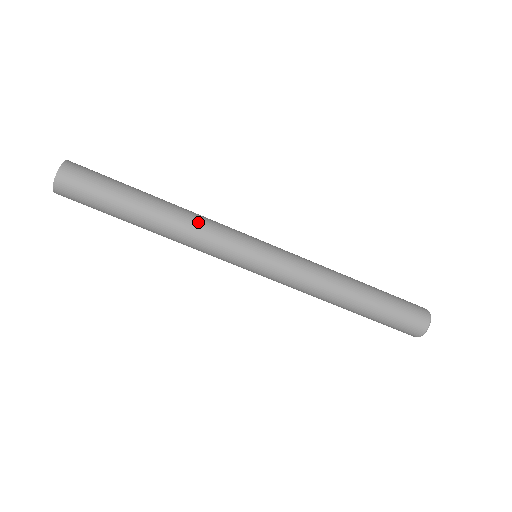
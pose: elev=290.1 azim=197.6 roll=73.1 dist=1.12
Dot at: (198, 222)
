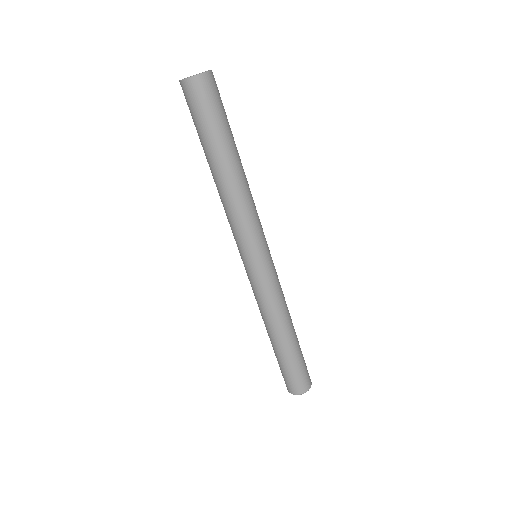
Dot at: occluded
